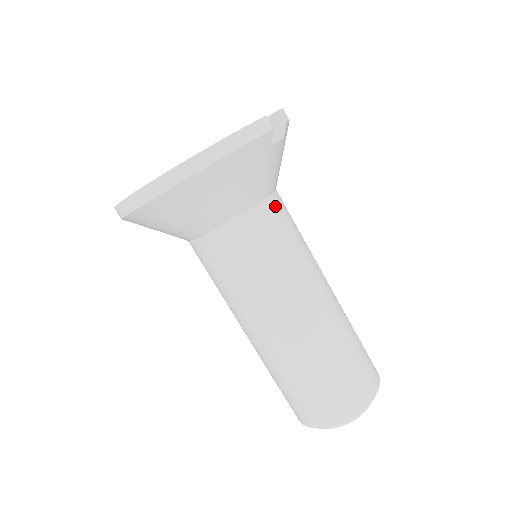
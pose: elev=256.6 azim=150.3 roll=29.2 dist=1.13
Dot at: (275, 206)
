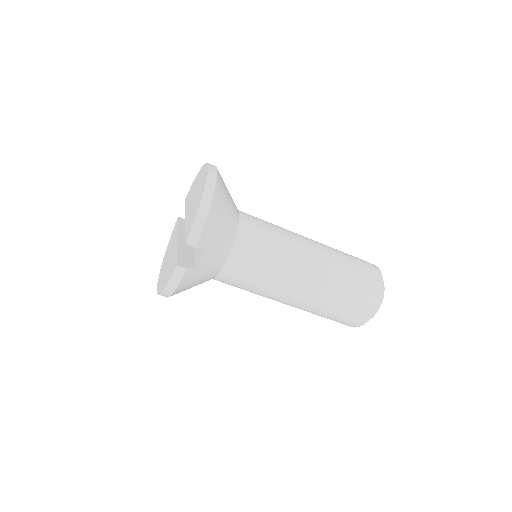
Dot at: (234, 263)
